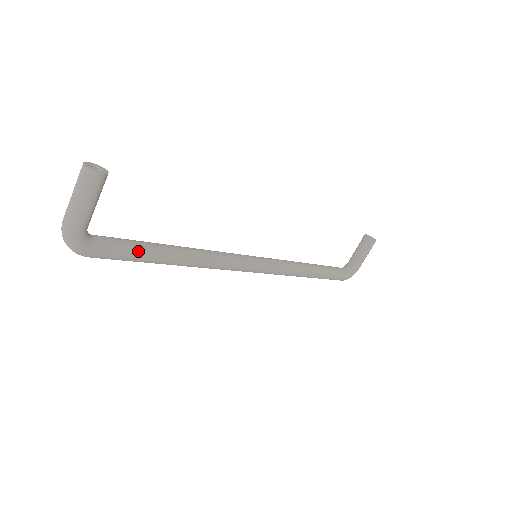
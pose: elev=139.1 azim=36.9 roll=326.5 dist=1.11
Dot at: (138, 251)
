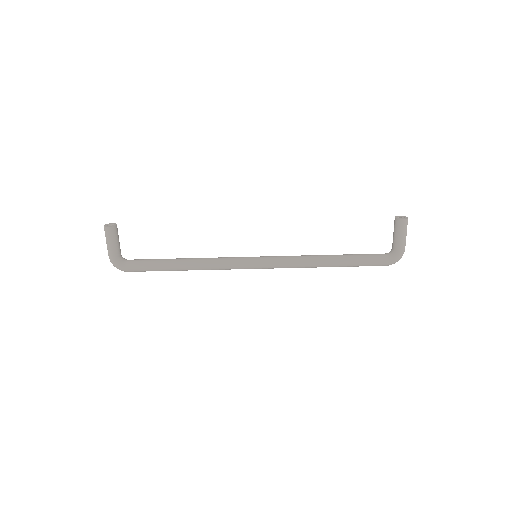
Dot at: (153, 264)
